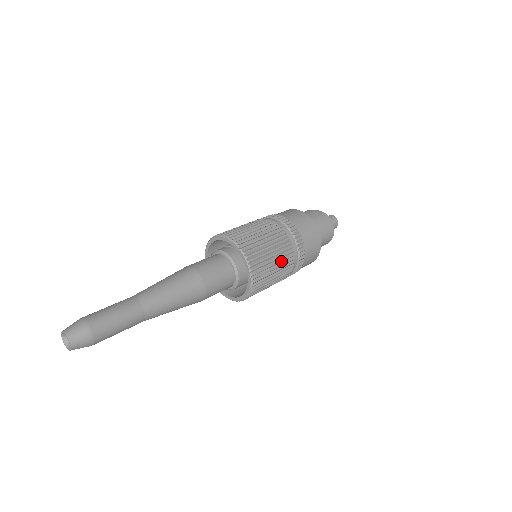
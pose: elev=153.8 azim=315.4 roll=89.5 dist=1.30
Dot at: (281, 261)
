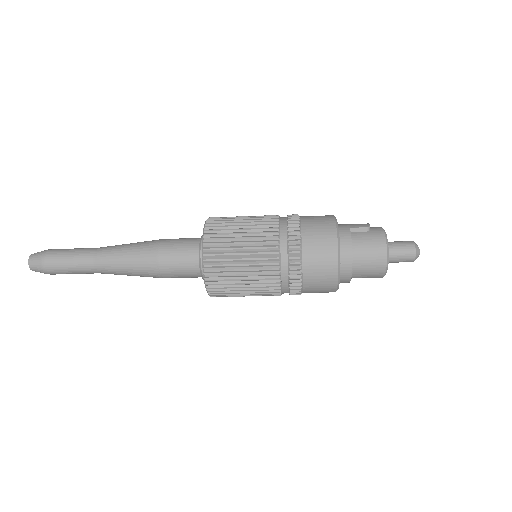
Dot at: (254, 259)
